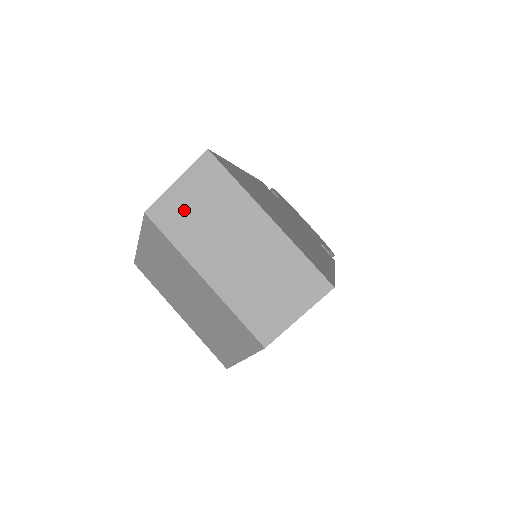
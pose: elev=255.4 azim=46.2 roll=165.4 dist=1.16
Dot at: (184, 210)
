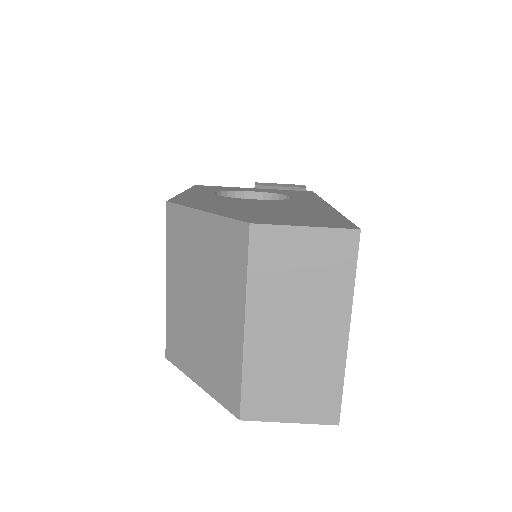
Dot at: (287, 257)
